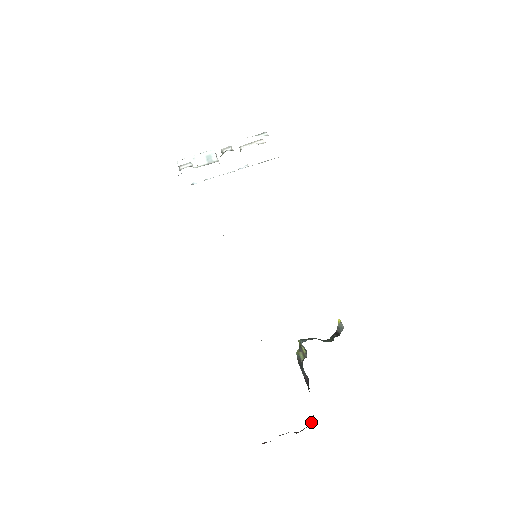
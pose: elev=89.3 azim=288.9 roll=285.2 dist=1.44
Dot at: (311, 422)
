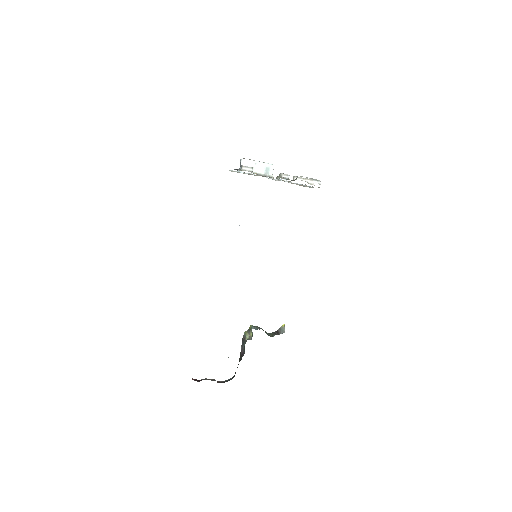
Dot at: (230, 379)
